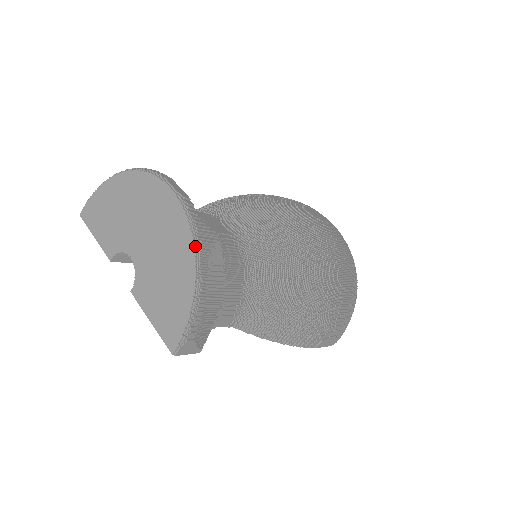
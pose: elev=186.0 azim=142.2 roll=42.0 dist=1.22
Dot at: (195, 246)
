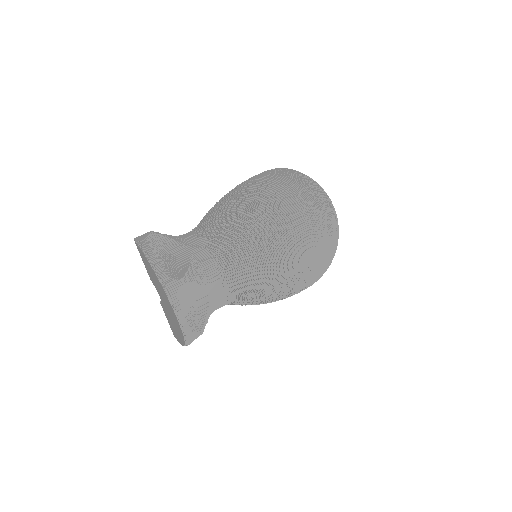
Dot at: (185, 343)
